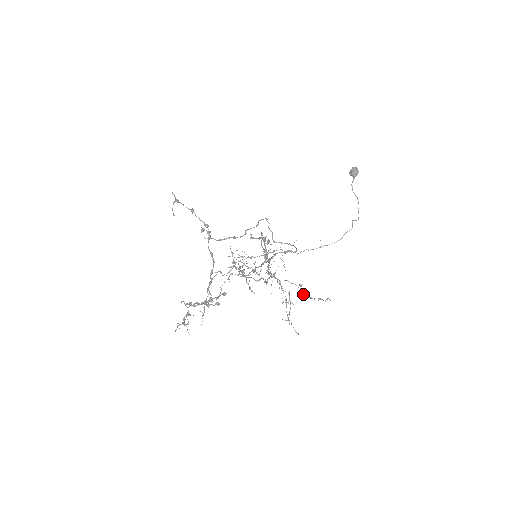
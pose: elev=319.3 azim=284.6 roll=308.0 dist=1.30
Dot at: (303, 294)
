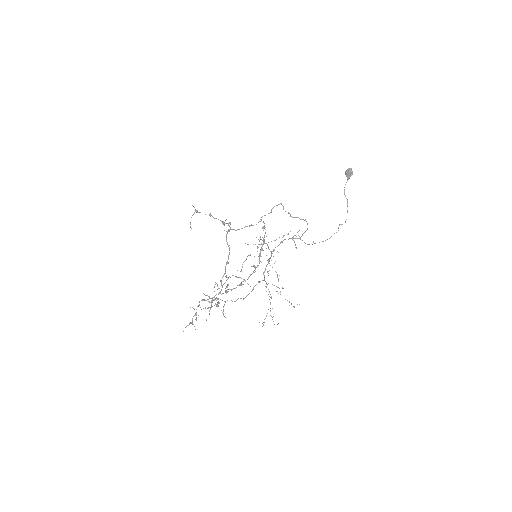
Dot at: occluded
